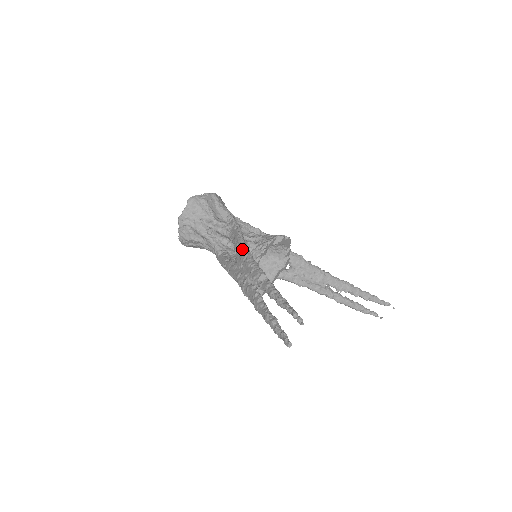
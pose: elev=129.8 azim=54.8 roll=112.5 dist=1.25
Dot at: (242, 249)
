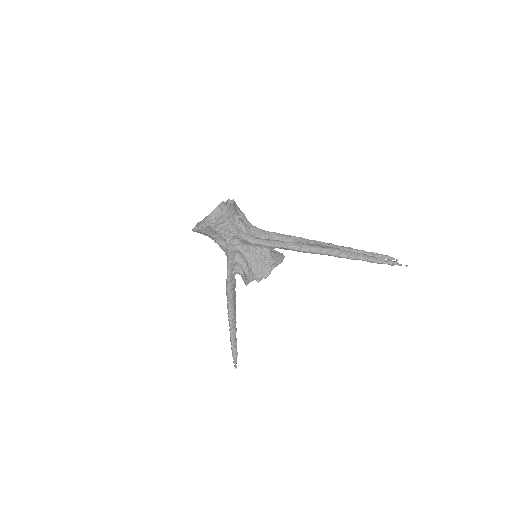
Dot at: (226, 294)
